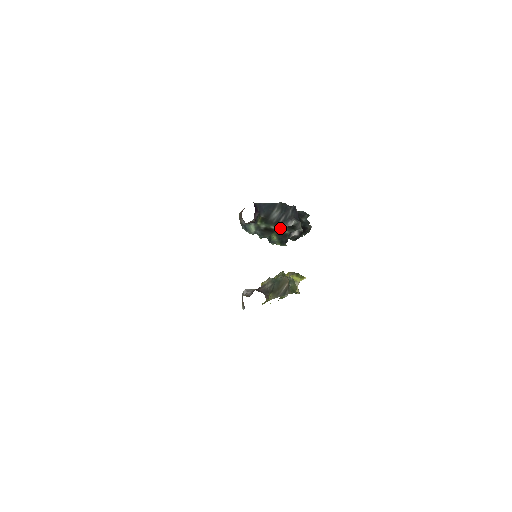
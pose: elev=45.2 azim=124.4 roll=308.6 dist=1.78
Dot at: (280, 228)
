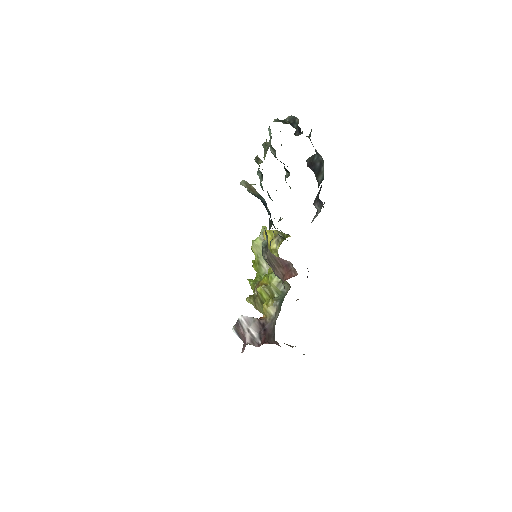
Dot at: occluded
